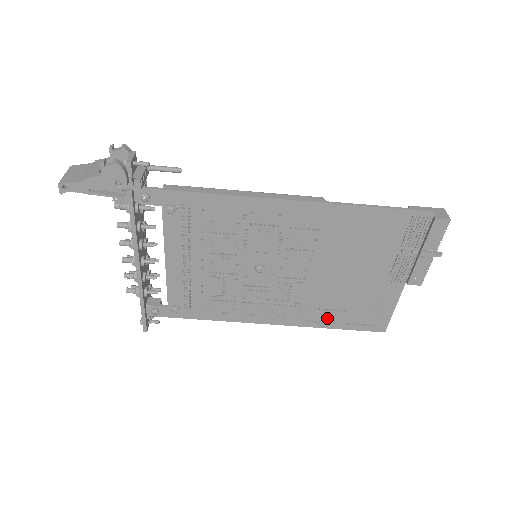
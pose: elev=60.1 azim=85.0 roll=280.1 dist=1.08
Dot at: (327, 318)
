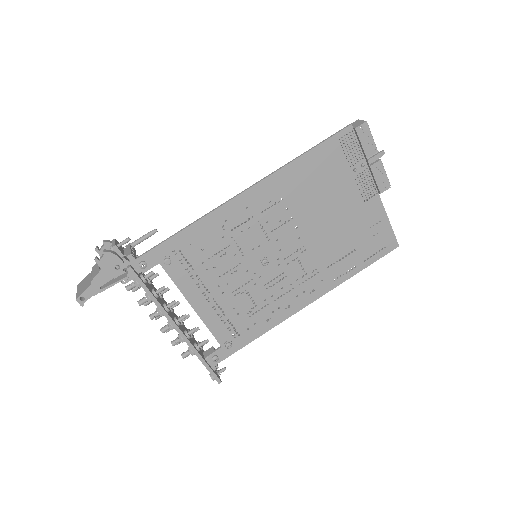
Dot at: (346, 267)
